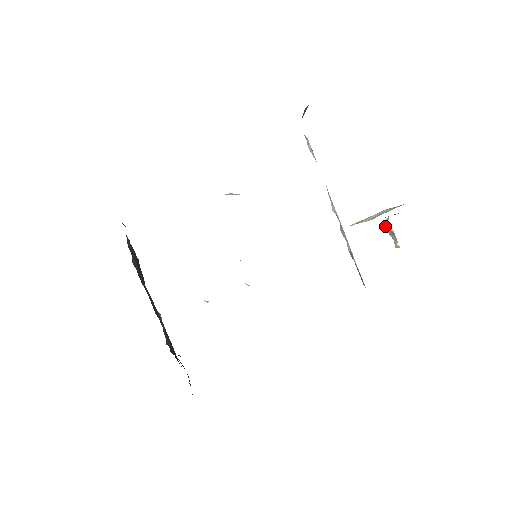
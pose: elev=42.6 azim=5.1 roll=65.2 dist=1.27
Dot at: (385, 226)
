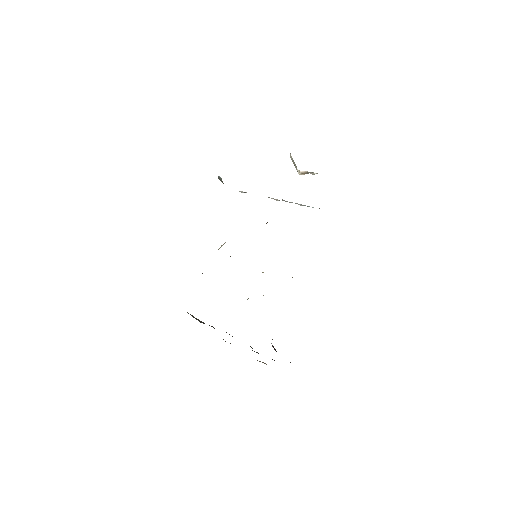
Dot at: occluded
